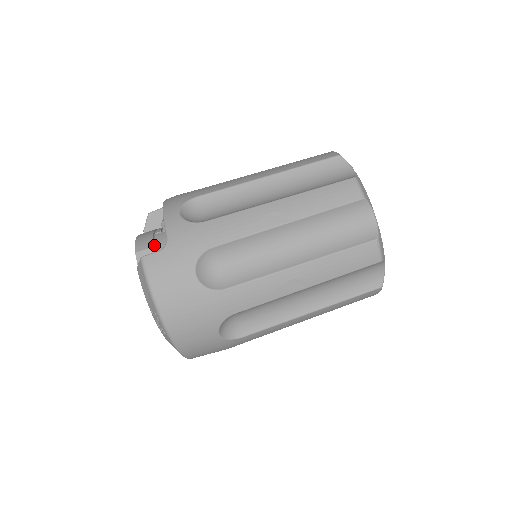
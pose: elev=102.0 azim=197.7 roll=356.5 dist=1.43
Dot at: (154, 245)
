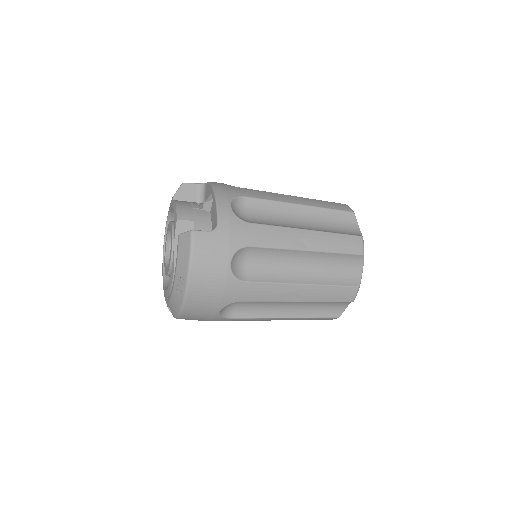
Dot at: (194, 219)
